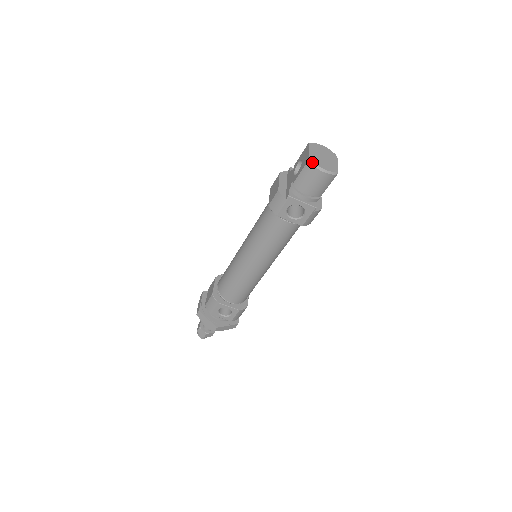
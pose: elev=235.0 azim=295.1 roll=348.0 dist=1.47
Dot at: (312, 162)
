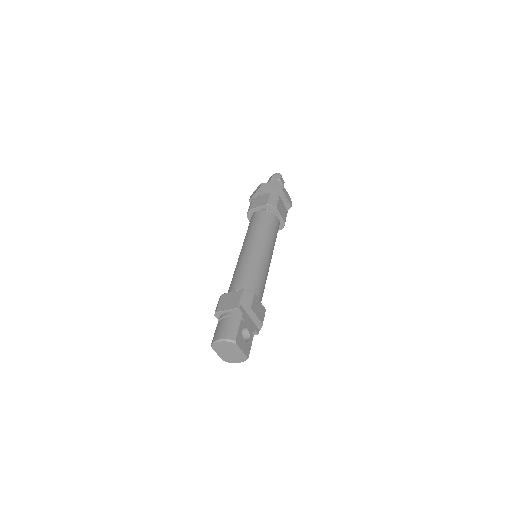
Dot at: occluded
